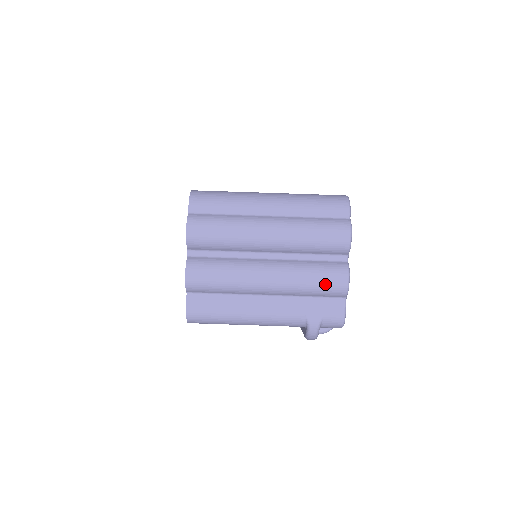
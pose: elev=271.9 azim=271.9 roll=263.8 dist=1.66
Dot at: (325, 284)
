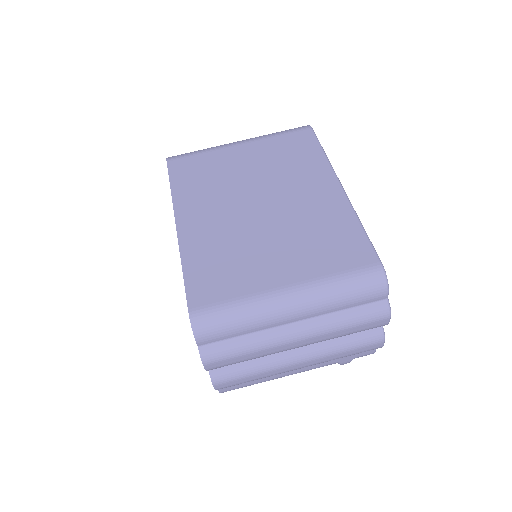
Dot at: (360, 352)
